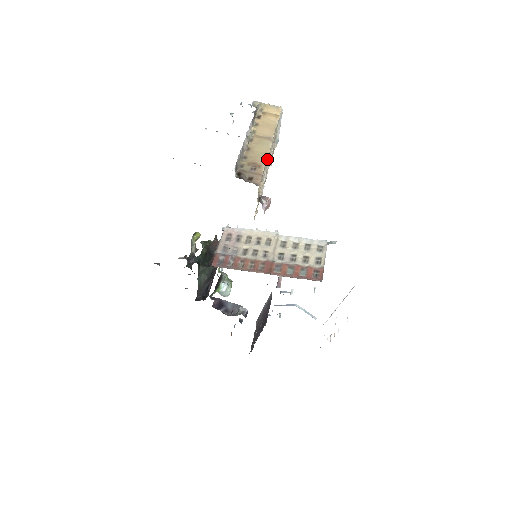
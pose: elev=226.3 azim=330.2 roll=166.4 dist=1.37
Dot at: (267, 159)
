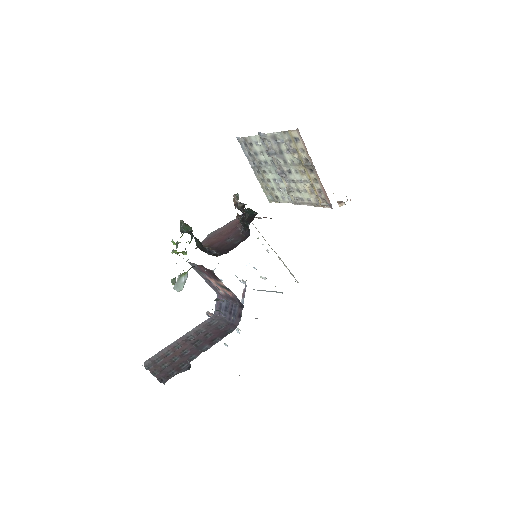
Dot at: occluded
